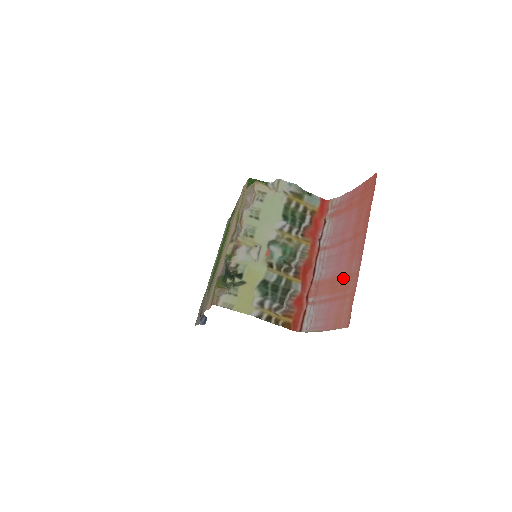
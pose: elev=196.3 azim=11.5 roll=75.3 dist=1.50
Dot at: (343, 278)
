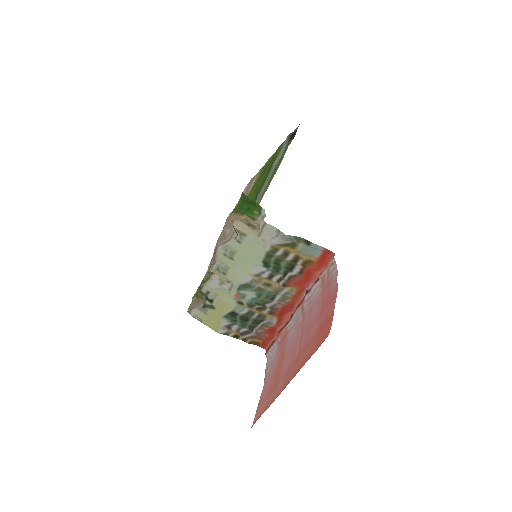
Dot at: (278, 377)
